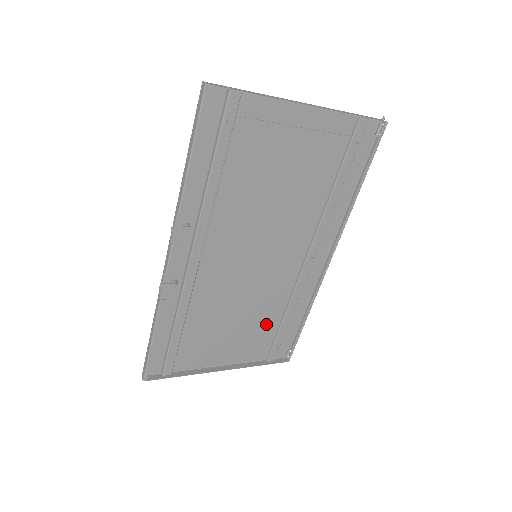
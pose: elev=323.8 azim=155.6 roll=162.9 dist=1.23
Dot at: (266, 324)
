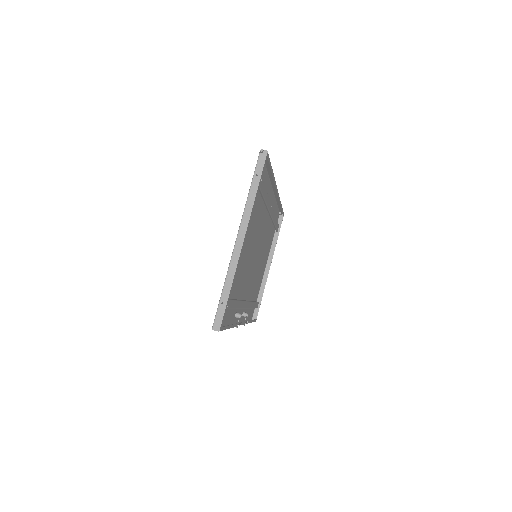
Dot at: (270, 237)
